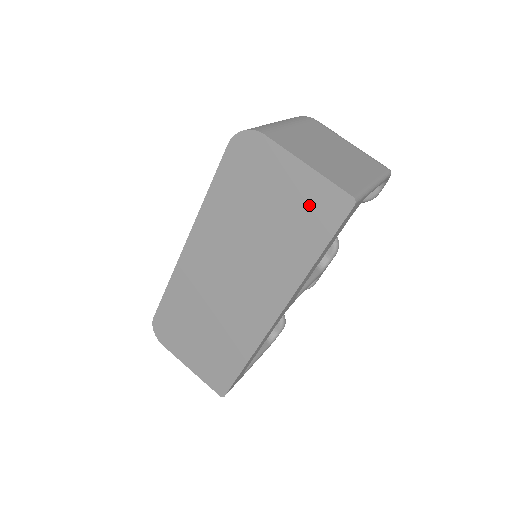
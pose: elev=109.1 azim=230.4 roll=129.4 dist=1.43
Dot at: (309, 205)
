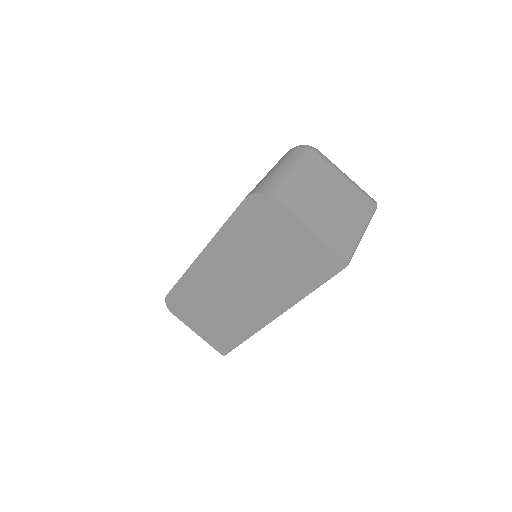
Dot at: (310, 257)
